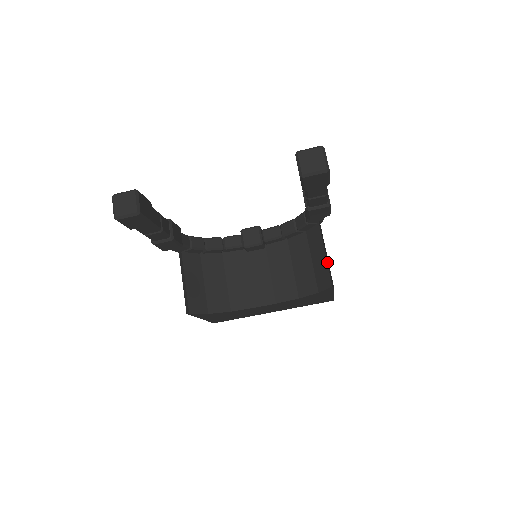
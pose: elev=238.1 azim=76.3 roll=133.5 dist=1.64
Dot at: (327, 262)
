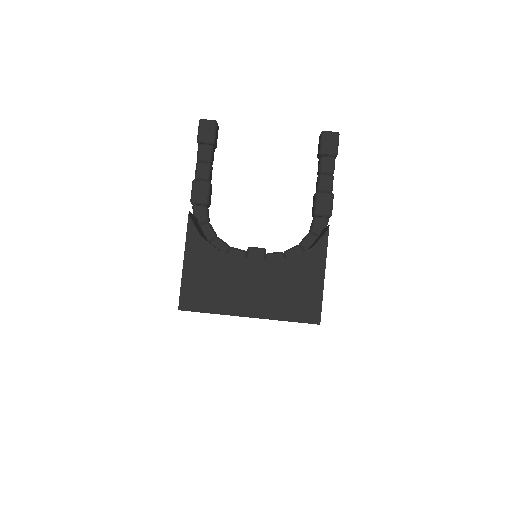
Dot at: occluded
